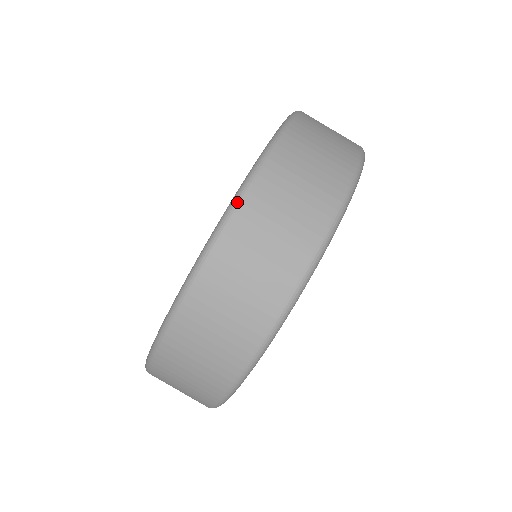
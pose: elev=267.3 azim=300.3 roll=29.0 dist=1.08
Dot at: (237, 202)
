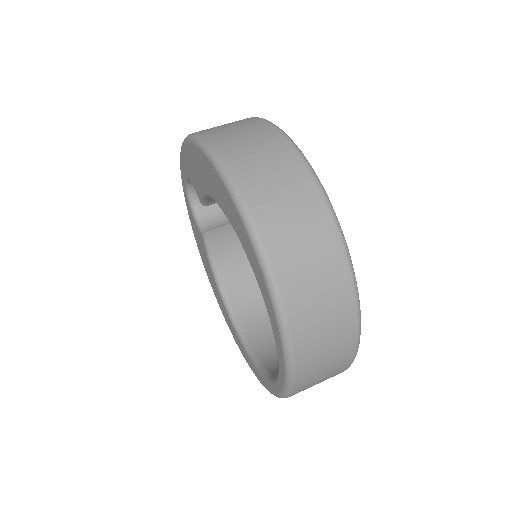
Dot at: (250, 221)
